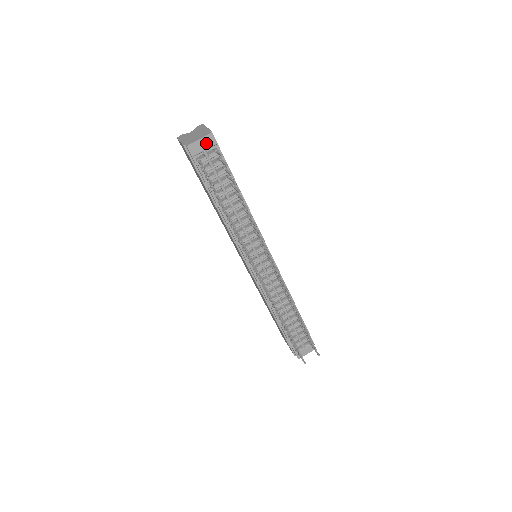
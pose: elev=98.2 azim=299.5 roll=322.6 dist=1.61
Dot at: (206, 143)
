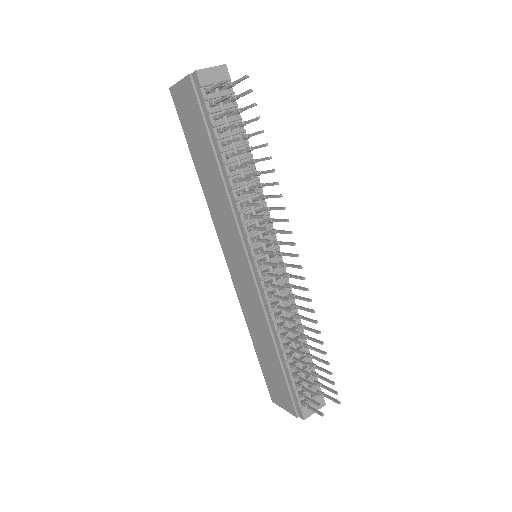
Dot at: (219, 75)
